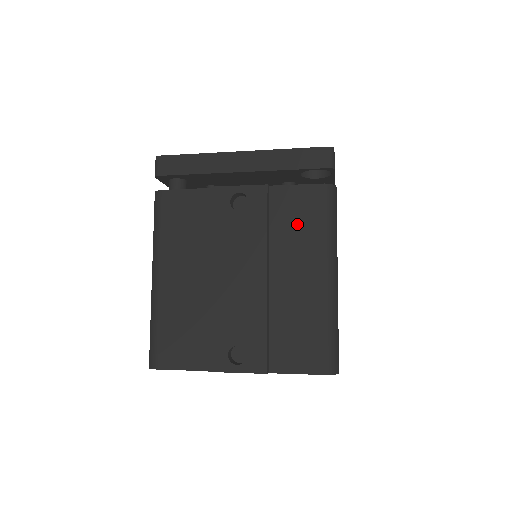
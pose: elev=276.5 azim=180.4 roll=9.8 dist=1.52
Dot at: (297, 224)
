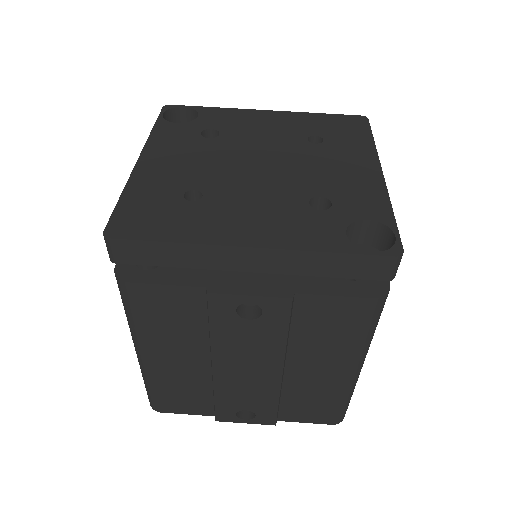
Dot at: (327, 332)
